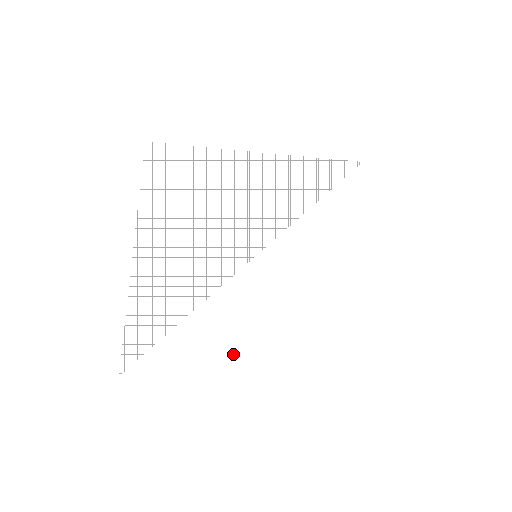
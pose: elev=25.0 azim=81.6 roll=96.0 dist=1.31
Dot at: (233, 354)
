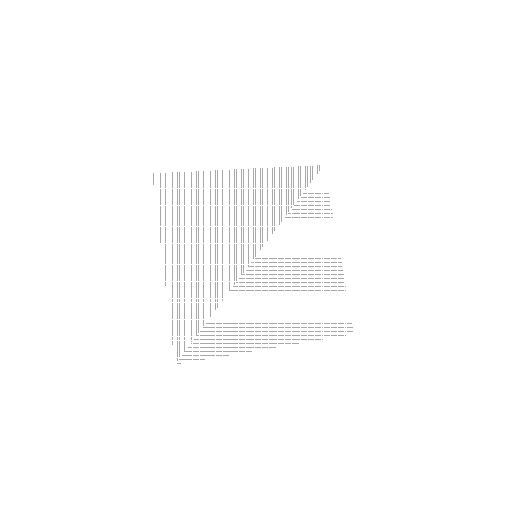
Dot at: (252, 333)
